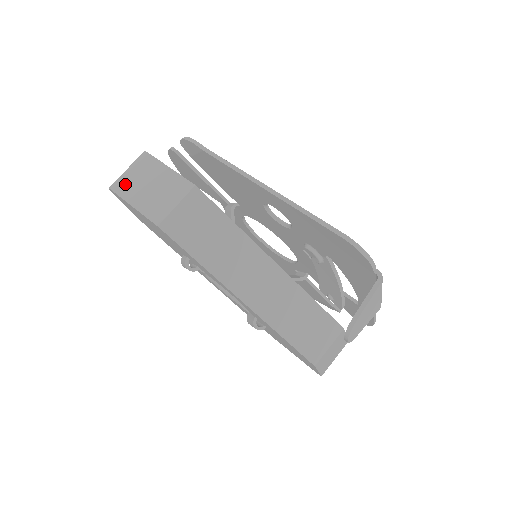
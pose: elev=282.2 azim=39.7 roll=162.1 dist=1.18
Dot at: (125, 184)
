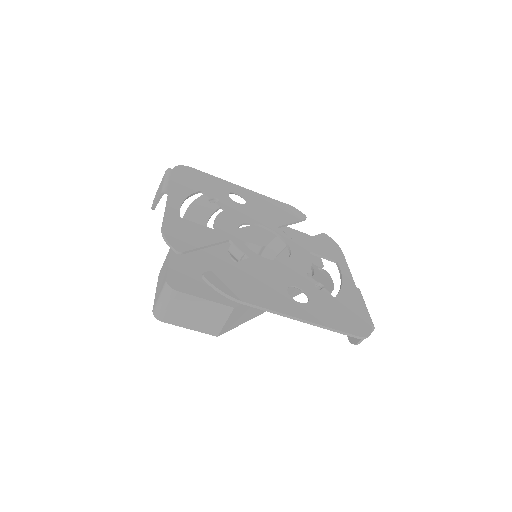
Dot at: (171, 316)
